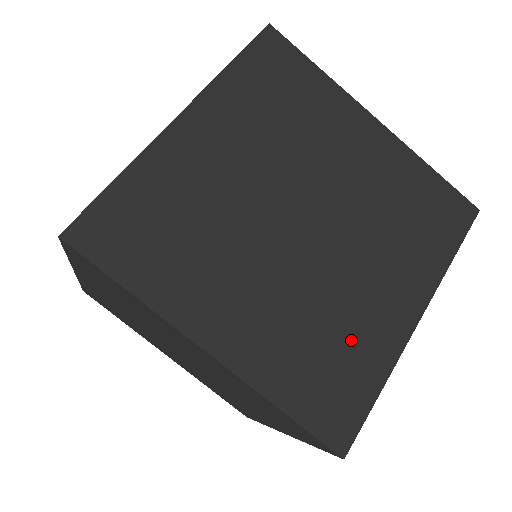
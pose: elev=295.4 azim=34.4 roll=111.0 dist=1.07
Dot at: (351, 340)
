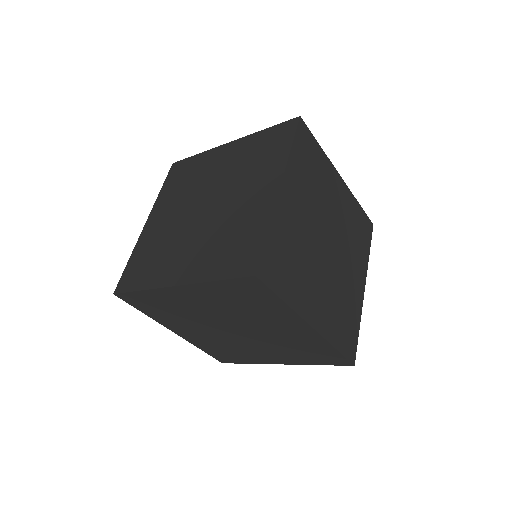
Dot at: (349, 306)
